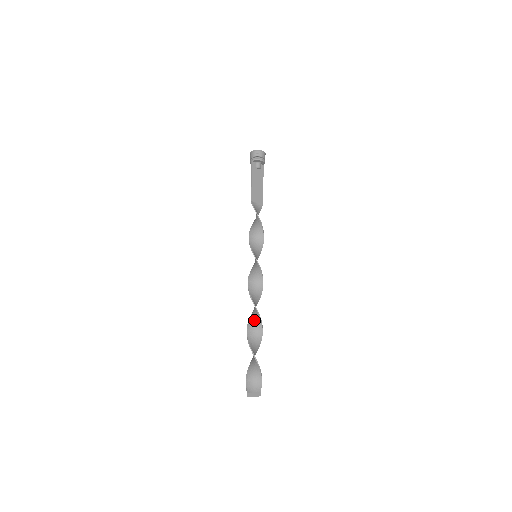
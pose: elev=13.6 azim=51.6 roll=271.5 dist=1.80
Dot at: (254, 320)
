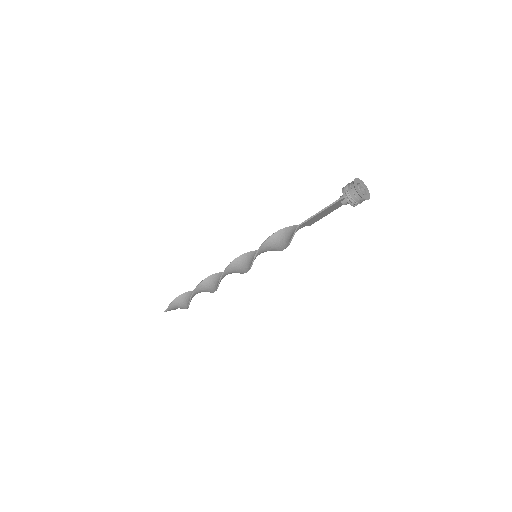
Dot at: (210, 284)
